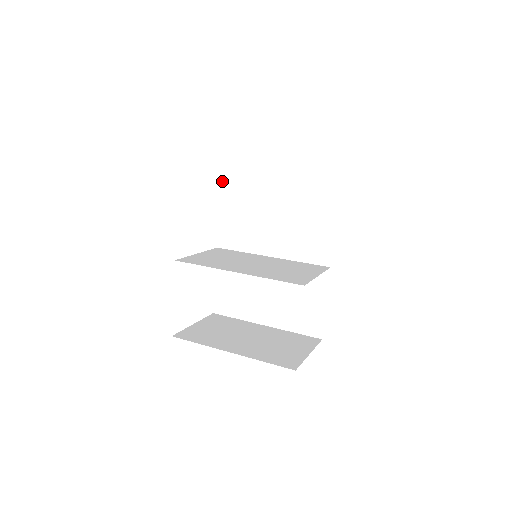
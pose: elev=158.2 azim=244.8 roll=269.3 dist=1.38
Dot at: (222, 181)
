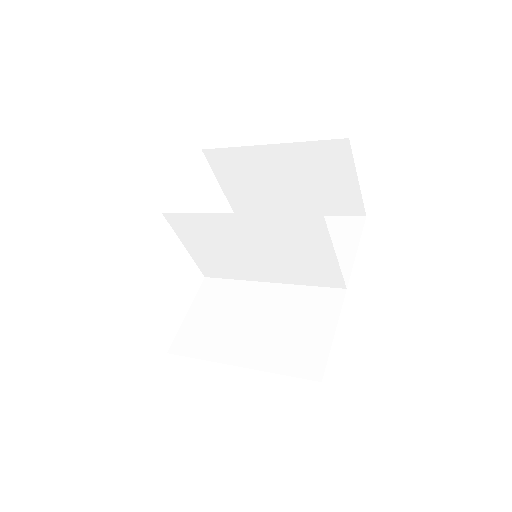
Dot at: occluded
